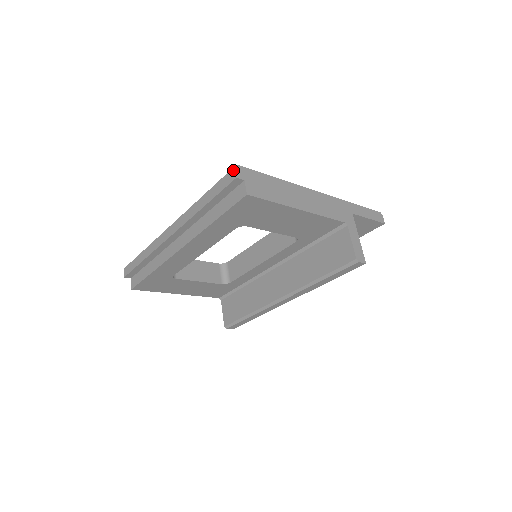
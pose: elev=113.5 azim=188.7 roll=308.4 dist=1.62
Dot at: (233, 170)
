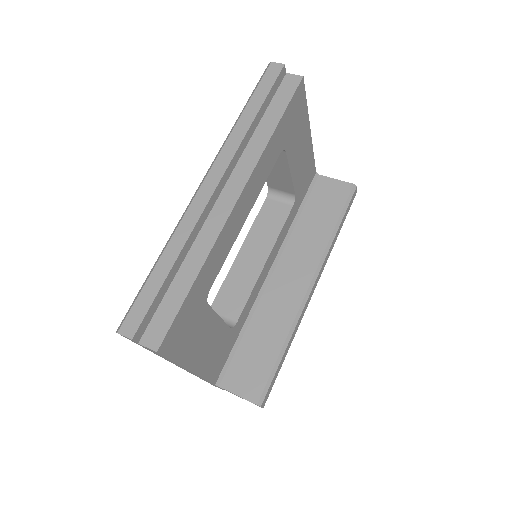
Dot at: (273, 64)
